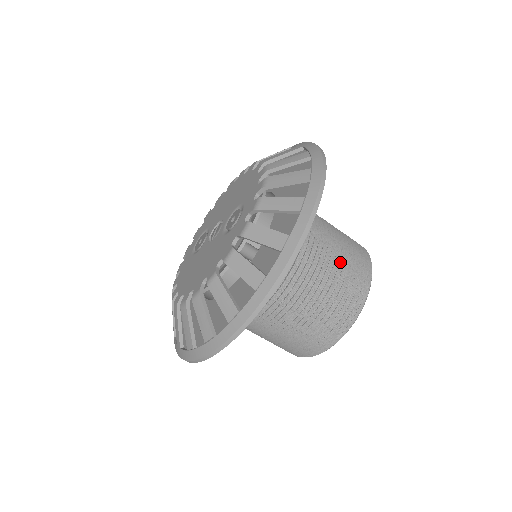
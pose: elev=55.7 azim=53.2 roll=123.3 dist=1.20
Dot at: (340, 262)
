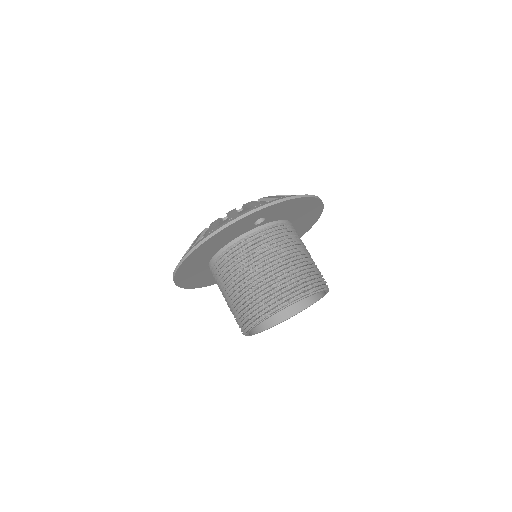
Dot at: occluded
